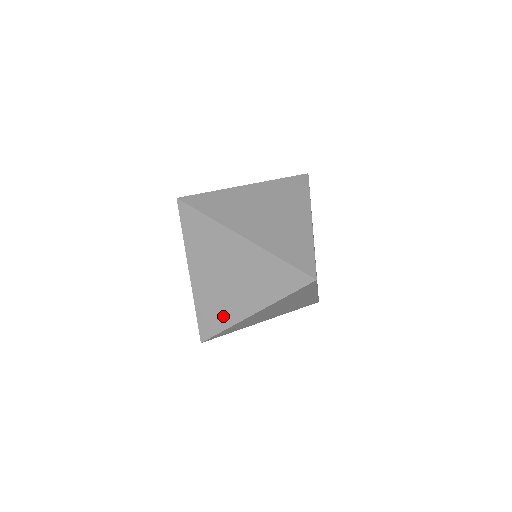
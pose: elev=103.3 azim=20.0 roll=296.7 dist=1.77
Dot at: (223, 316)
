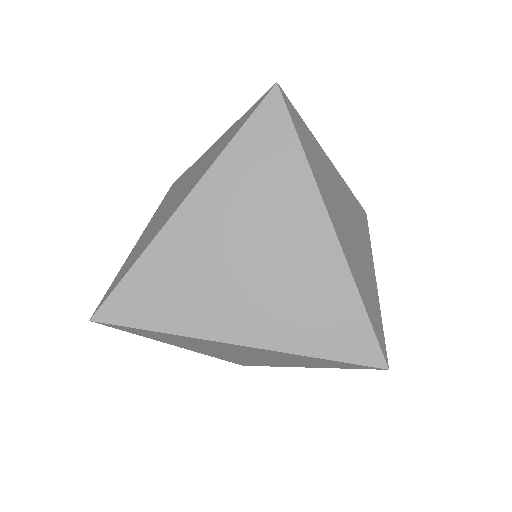
Dot at: (179, 309)
